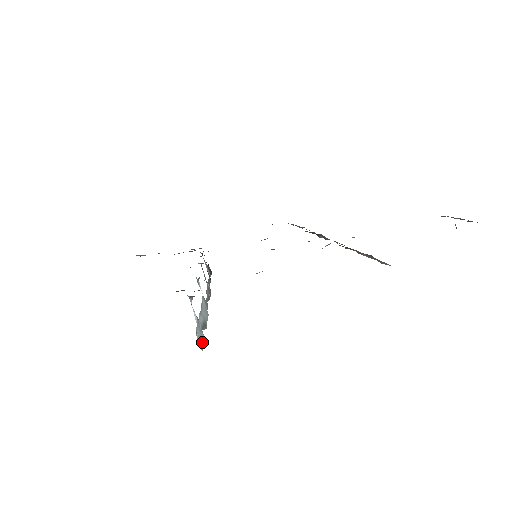
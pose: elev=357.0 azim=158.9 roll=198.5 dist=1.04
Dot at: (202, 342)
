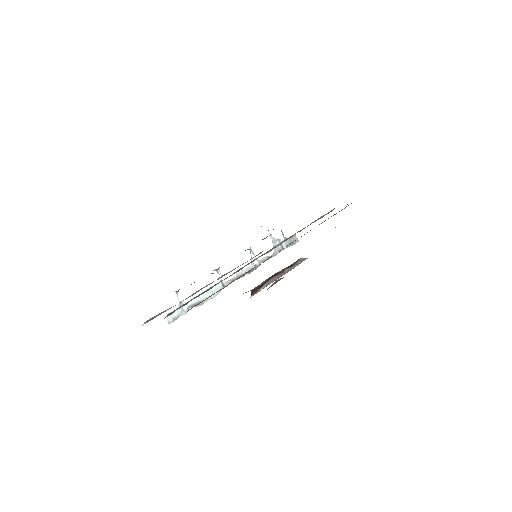
Dot at: (173, 318)
